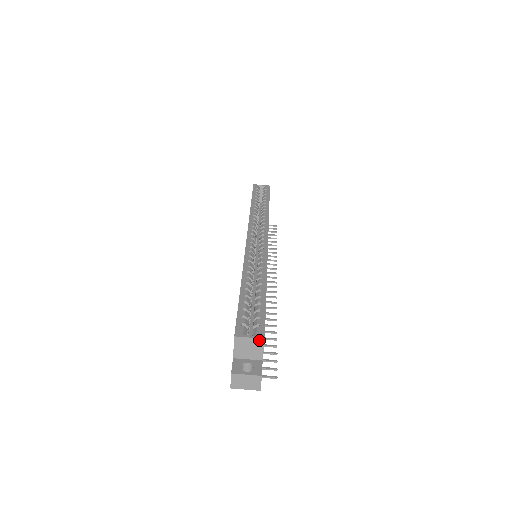
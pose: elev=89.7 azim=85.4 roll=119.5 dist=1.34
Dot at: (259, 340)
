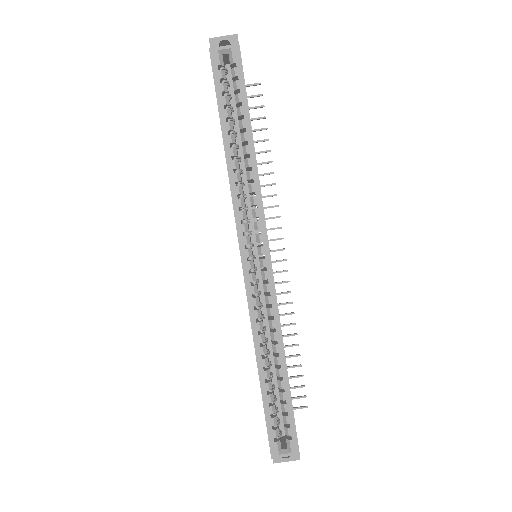
Dot at: (294, 454)
